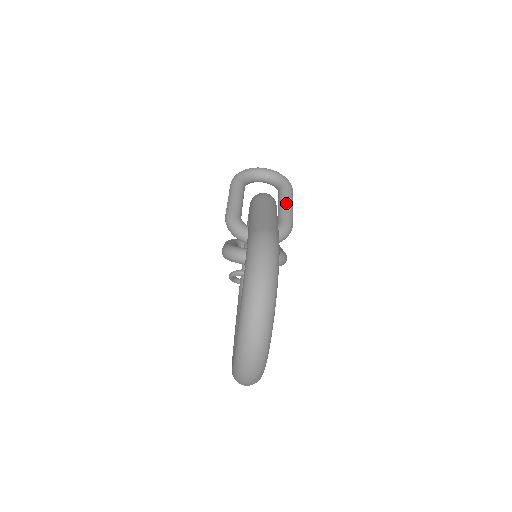
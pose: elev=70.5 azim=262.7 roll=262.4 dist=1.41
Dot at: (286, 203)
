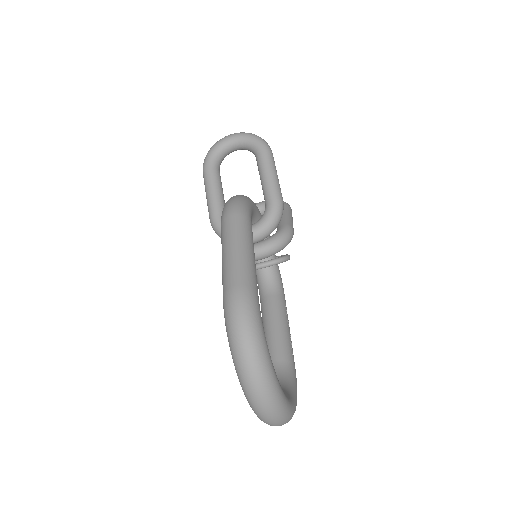
Dot at: (267, 177)
